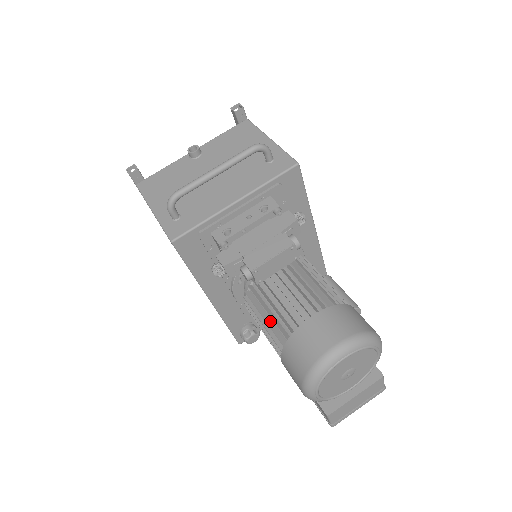
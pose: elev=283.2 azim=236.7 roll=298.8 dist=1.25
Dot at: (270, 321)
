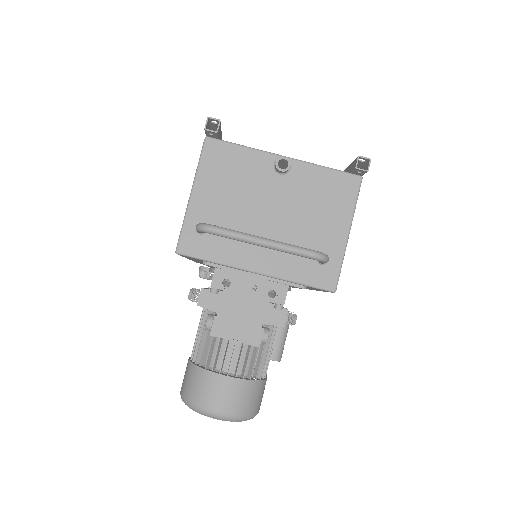
Dot at: (206, 333)
